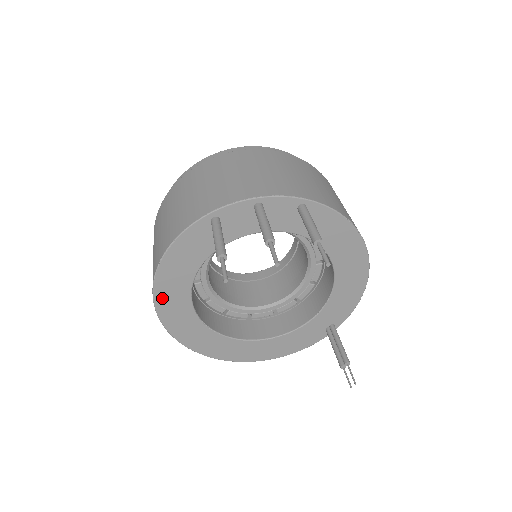
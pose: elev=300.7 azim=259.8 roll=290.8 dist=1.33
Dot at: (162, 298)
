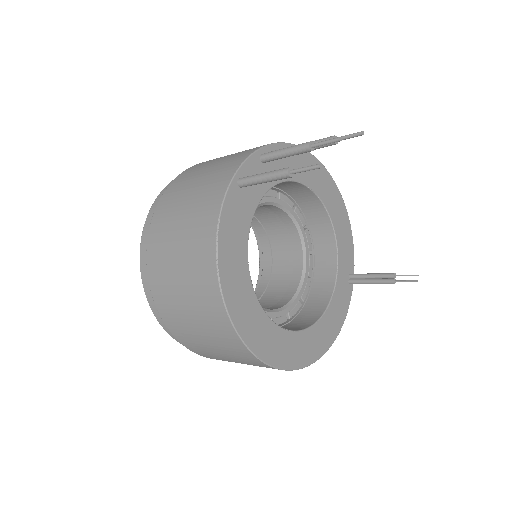
Dot at: (232, 303)
